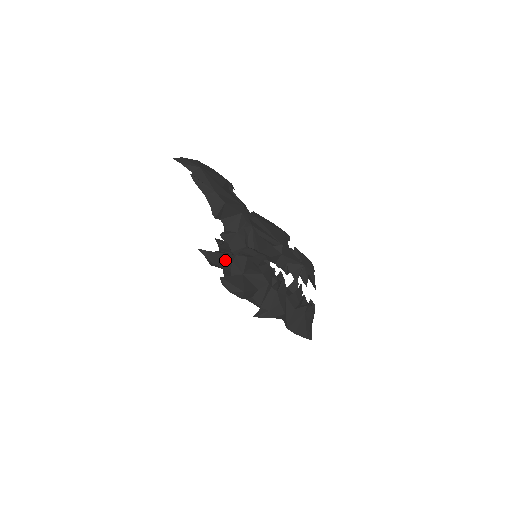
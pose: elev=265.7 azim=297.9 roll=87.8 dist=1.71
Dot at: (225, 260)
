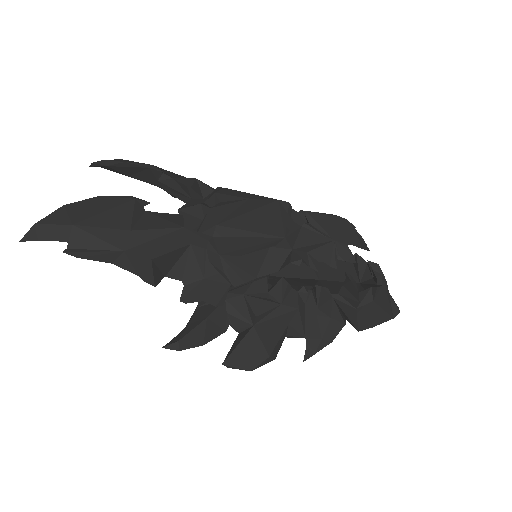
Dot at: (214, 324)
